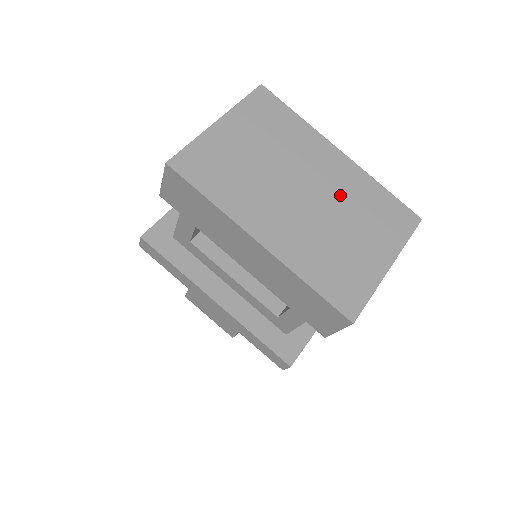
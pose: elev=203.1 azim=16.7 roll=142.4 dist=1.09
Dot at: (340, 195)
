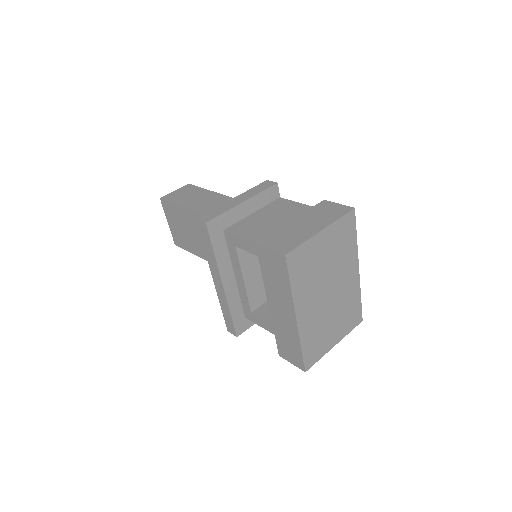
Dot at: (342, 298)
